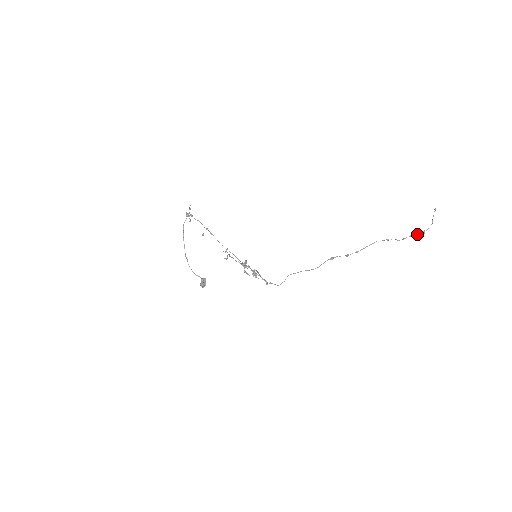
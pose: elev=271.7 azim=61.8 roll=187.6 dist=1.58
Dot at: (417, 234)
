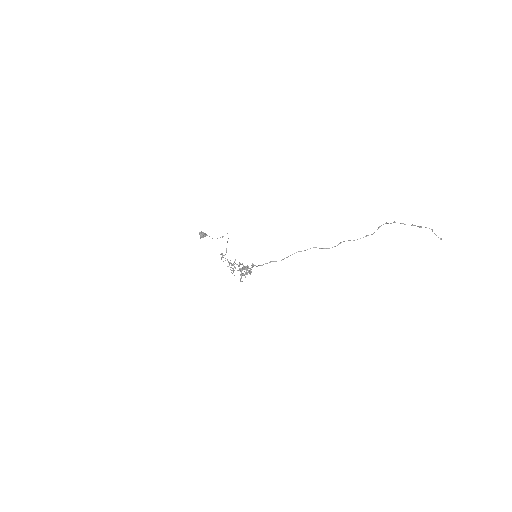
Dot at: (411, 225)
